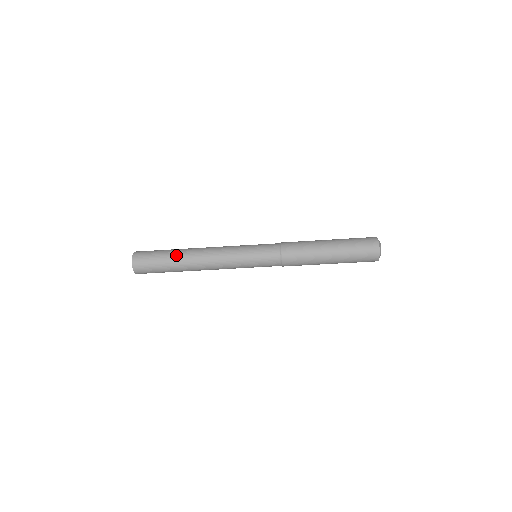
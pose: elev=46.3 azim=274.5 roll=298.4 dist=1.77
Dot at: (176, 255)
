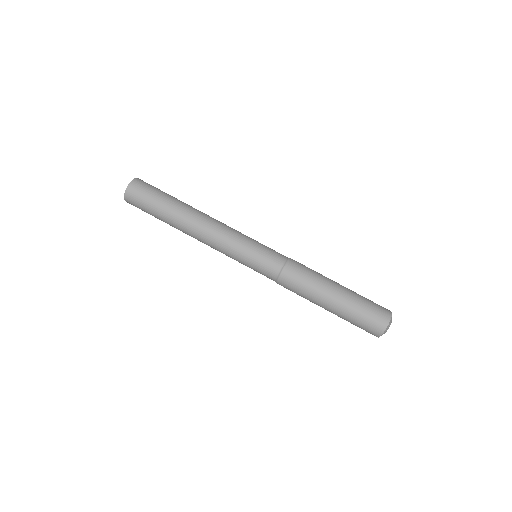
Dot at: occluded
